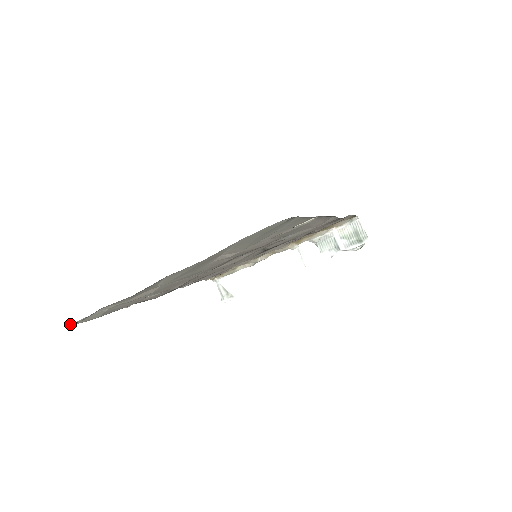
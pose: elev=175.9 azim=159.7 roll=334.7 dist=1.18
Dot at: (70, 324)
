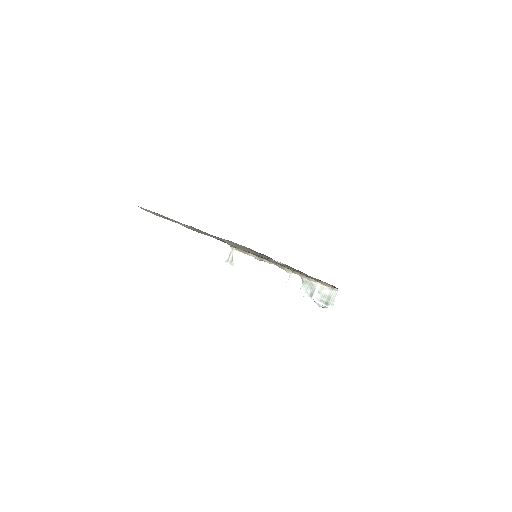
Dot at: occluded
